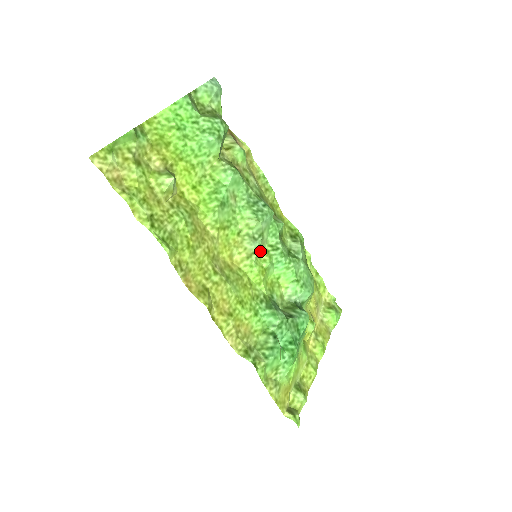
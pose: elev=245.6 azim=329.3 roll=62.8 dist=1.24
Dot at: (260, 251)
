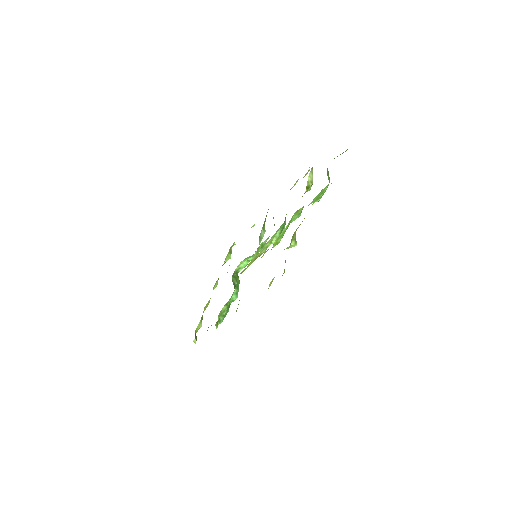
Dot at: occluded
